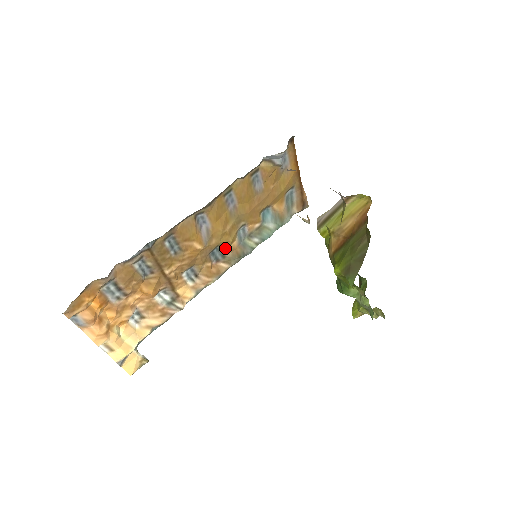
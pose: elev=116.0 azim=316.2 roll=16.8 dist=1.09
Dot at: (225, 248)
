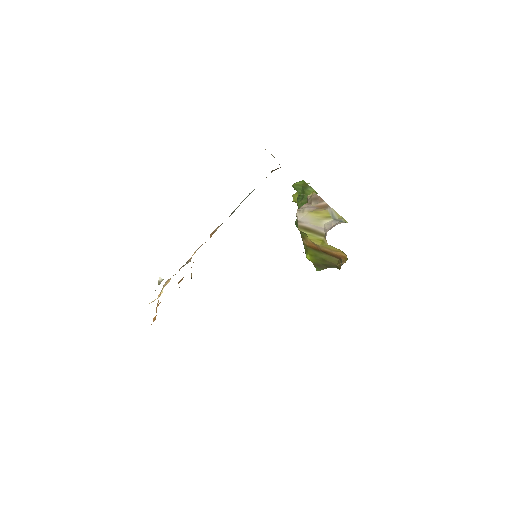
Dot at: occluded
